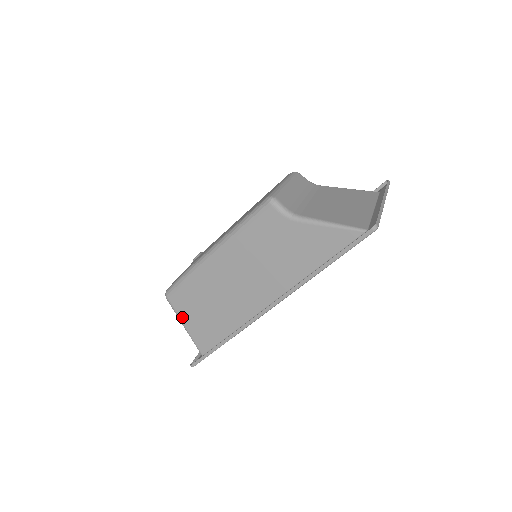
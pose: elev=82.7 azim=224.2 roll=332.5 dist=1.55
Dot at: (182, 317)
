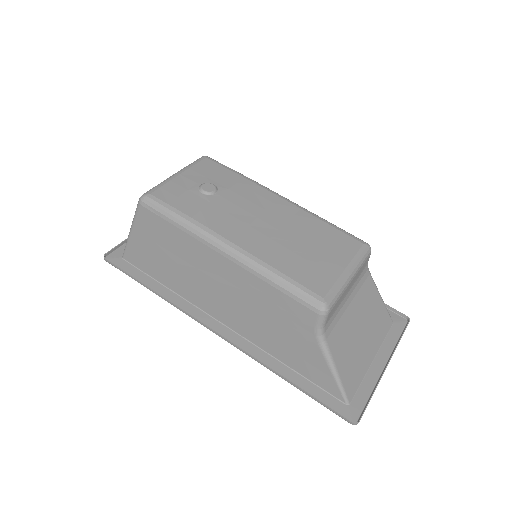
Dot at: (137, 227)
